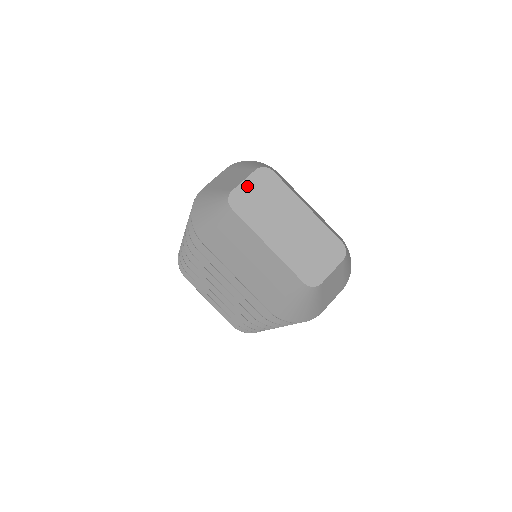
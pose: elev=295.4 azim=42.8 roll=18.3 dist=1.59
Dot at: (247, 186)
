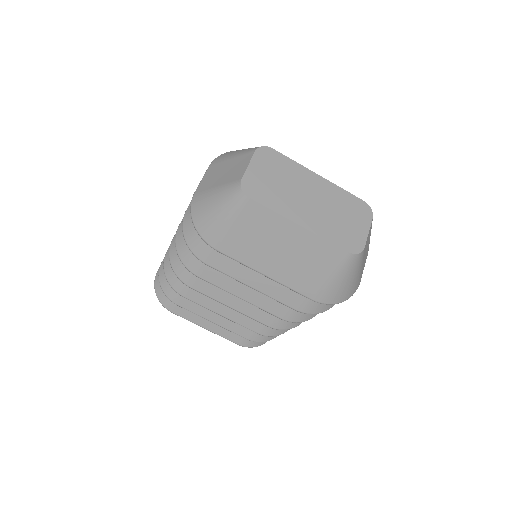
Dot at: (254, 170)
